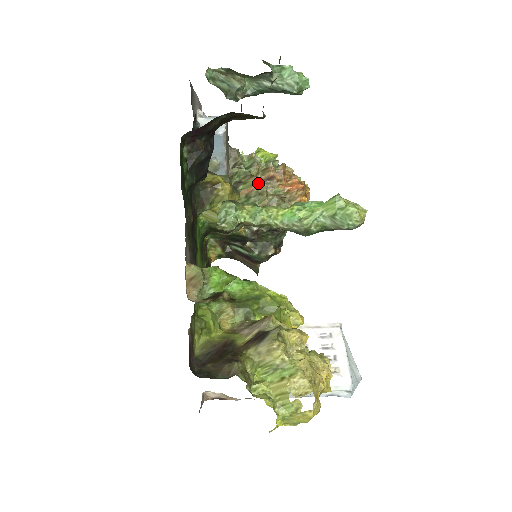
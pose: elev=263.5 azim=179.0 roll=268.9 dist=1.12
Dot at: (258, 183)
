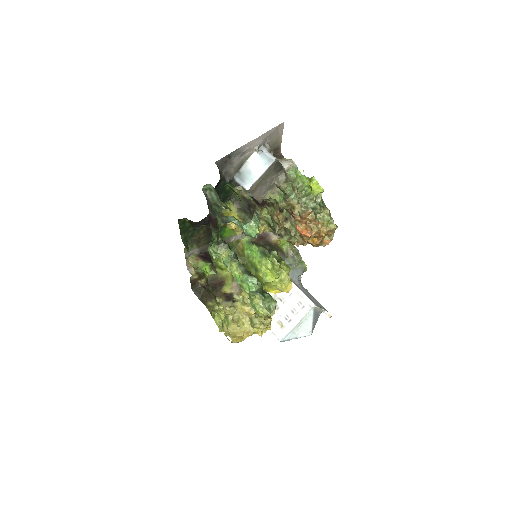
Dot at: (278, 217)
